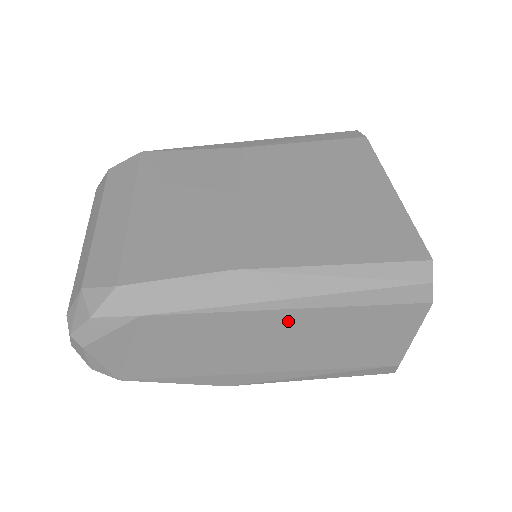
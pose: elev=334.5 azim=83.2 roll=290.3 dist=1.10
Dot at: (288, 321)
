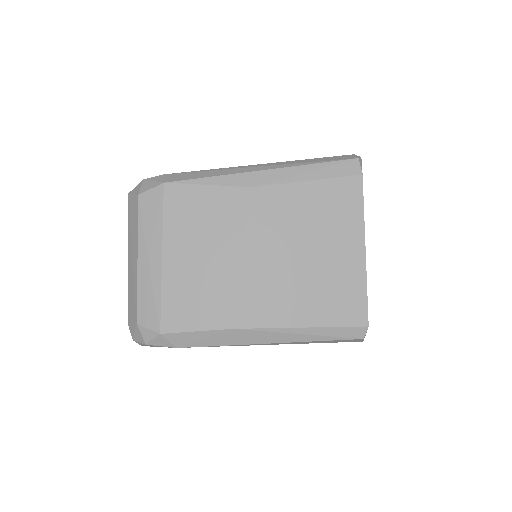
Dot at: occluded
